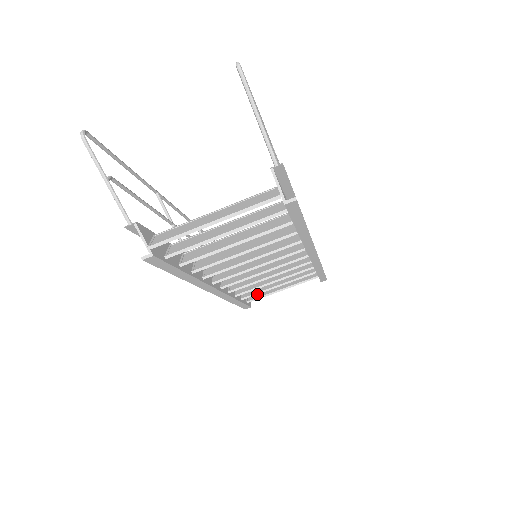
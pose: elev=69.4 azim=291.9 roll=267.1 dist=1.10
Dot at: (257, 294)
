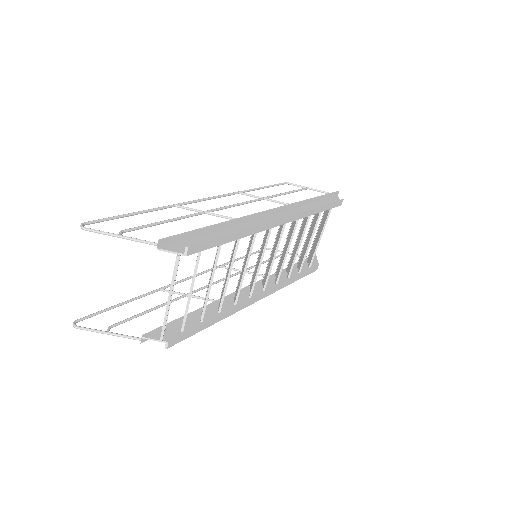
Dot at: (304, 260)
